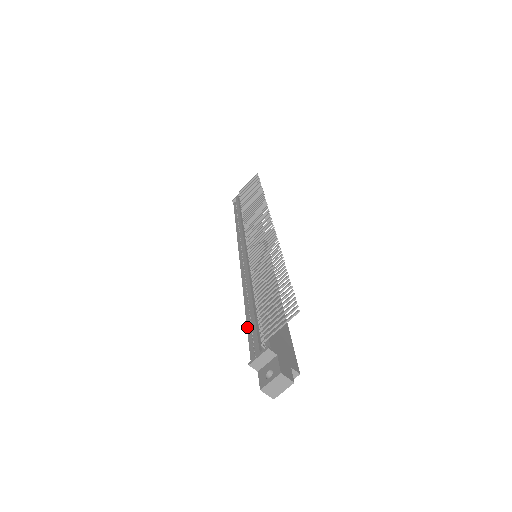
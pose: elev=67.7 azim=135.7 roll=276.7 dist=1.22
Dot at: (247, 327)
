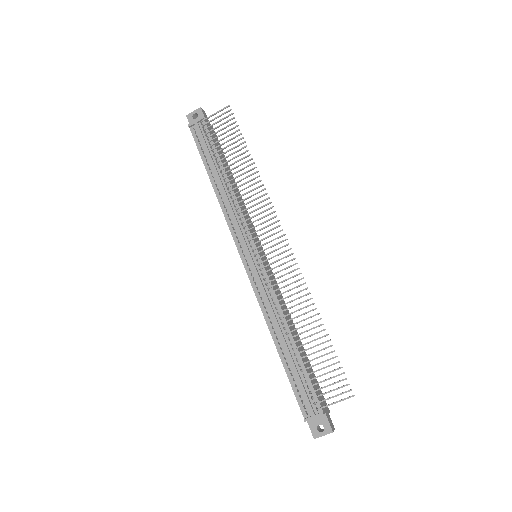
Dot at: (287, 374)
